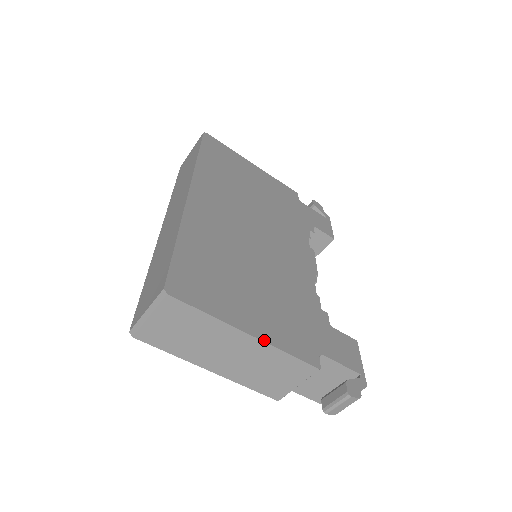
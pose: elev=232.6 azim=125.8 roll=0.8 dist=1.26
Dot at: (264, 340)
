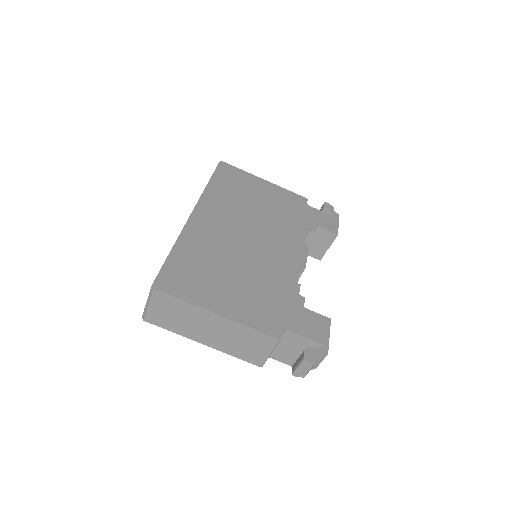
Dot at: (230, 318)
